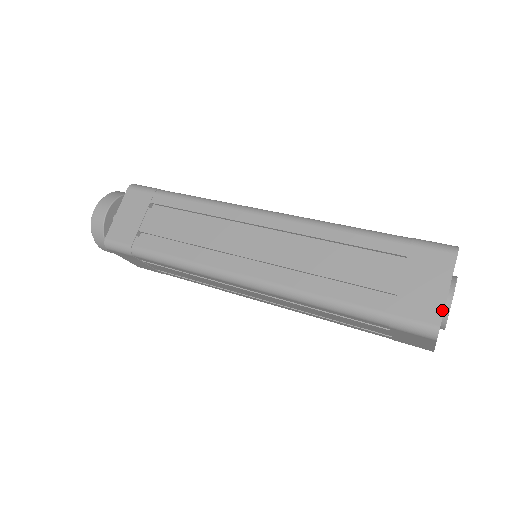
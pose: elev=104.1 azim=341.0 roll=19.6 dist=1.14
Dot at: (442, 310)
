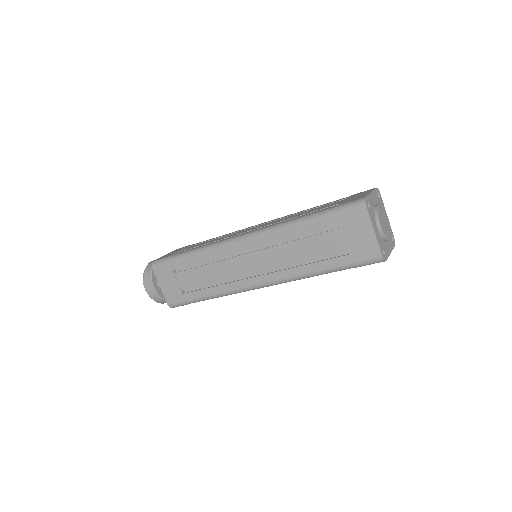
Dot at: (367, 195)
